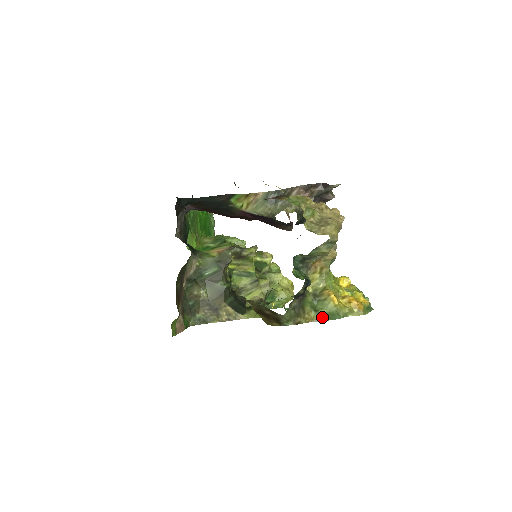
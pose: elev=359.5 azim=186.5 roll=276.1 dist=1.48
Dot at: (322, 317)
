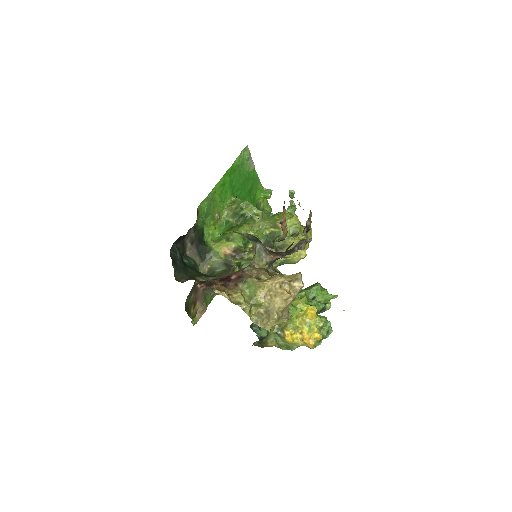
Dot at: (280, 347)
